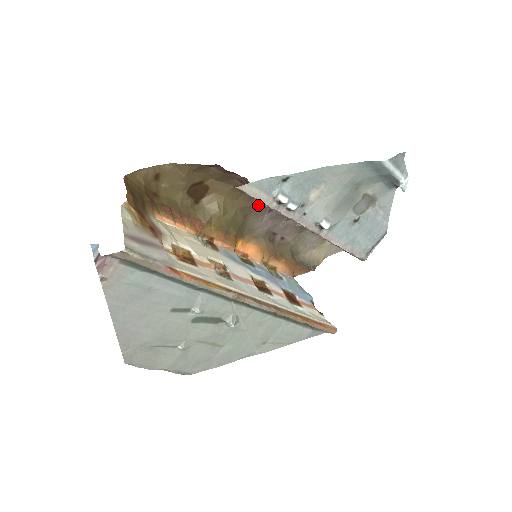
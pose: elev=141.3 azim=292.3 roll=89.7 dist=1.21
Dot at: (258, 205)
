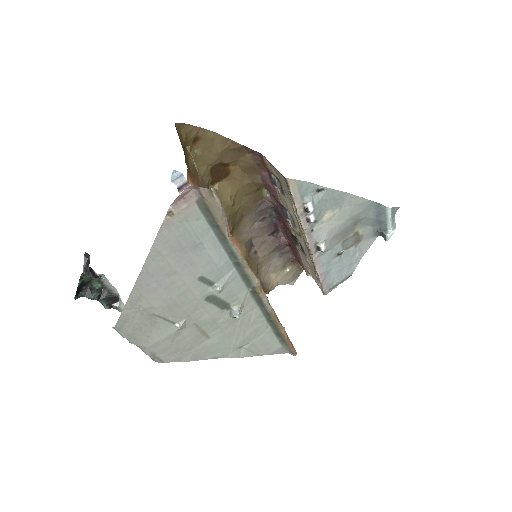
Dot at: (257, 210)
